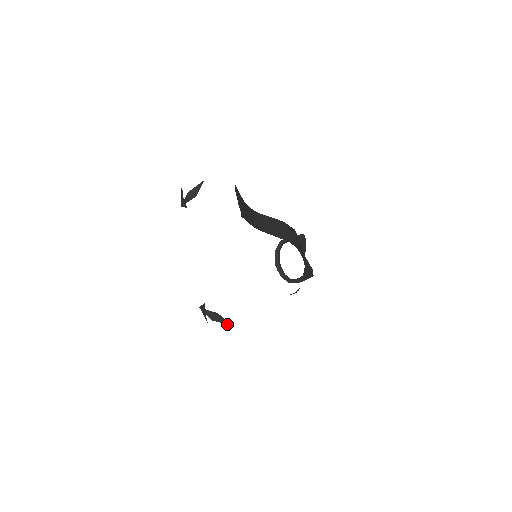
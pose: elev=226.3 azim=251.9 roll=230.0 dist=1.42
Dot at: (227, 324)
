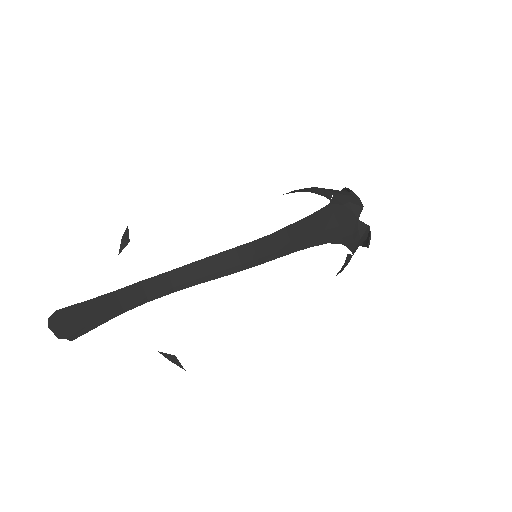
Dot at: (182, 368)
